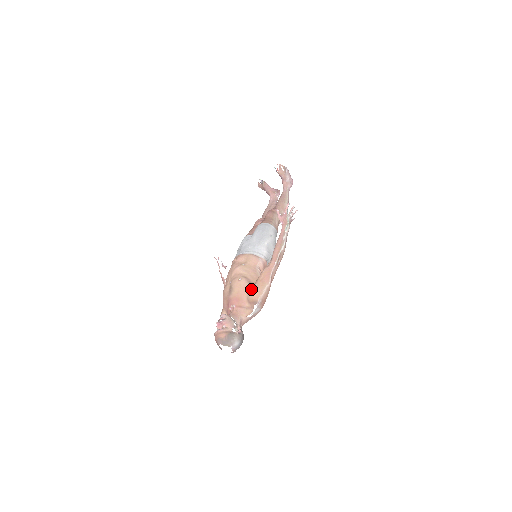
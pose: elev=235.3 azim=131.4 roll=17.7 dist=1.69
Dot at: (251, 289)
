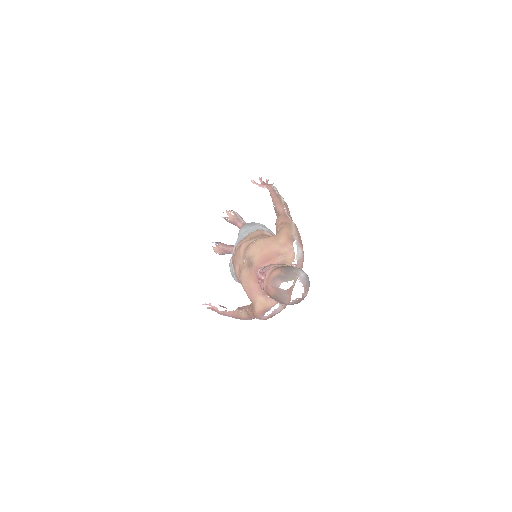
Dot at: (276, 235)
